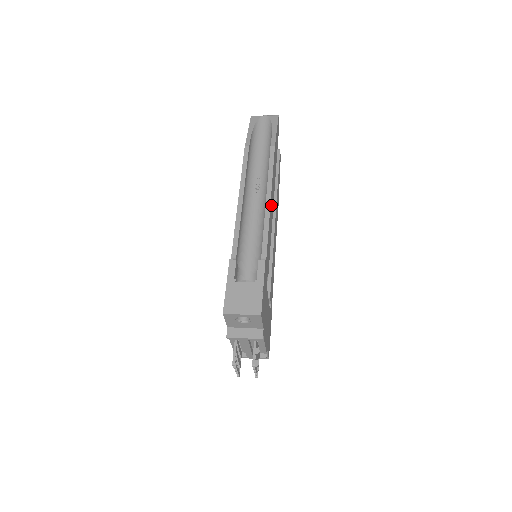
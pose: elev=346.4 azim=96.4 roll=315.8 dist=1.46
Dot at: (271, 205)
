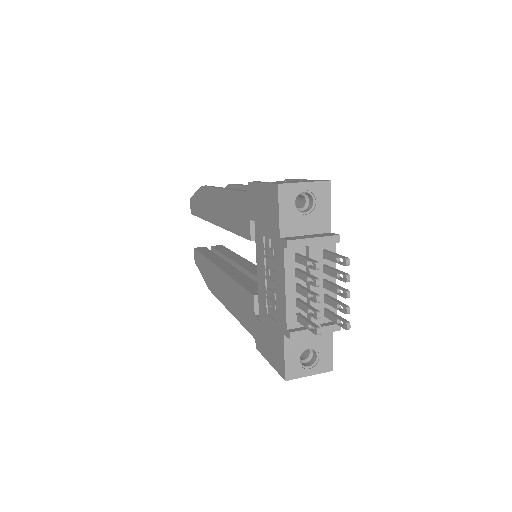
Dot at: occluded
